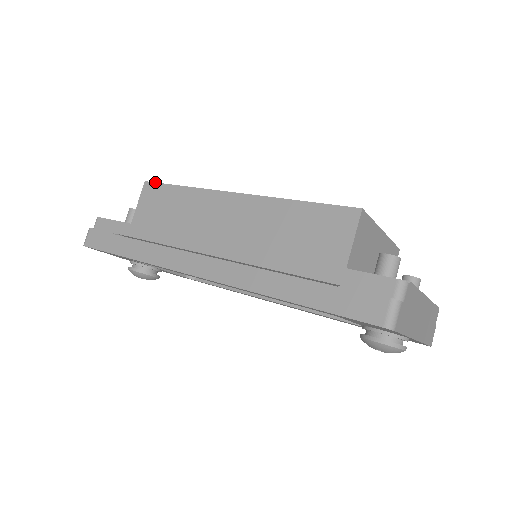
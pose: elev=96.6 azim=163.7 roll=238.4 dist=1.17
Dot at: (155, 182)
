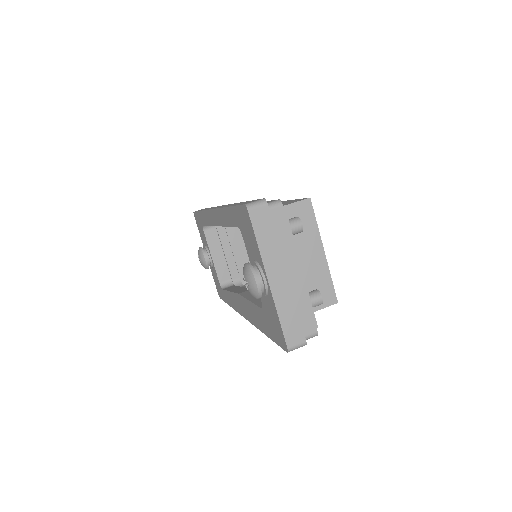
Dot at: occluded
